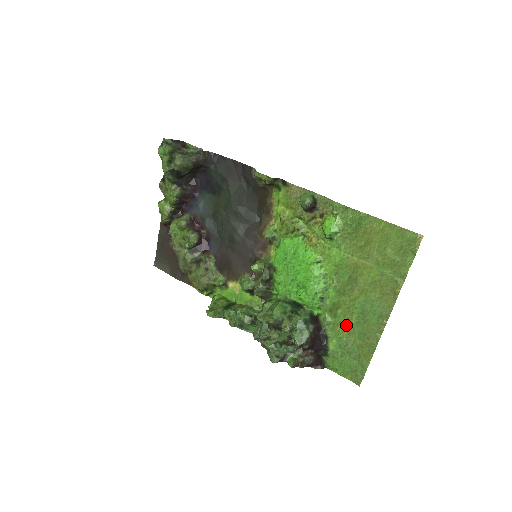
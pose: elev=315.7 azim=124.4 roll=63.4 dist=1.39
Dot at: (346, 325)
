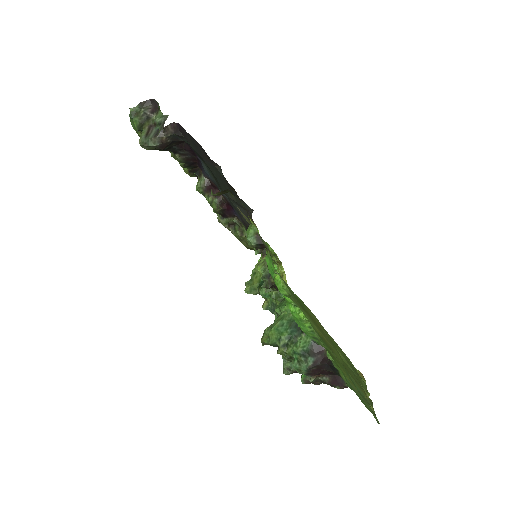
Dot at: (345, 374)
